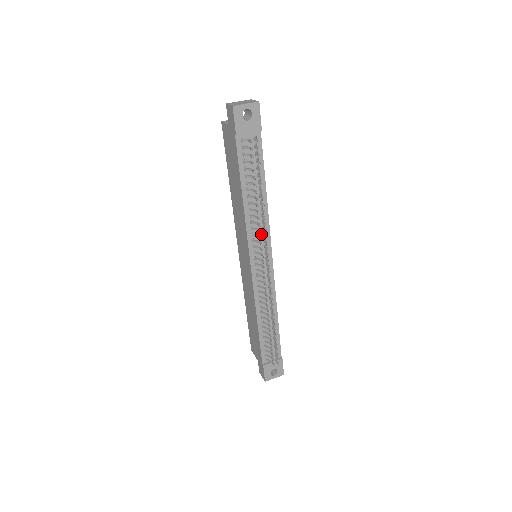
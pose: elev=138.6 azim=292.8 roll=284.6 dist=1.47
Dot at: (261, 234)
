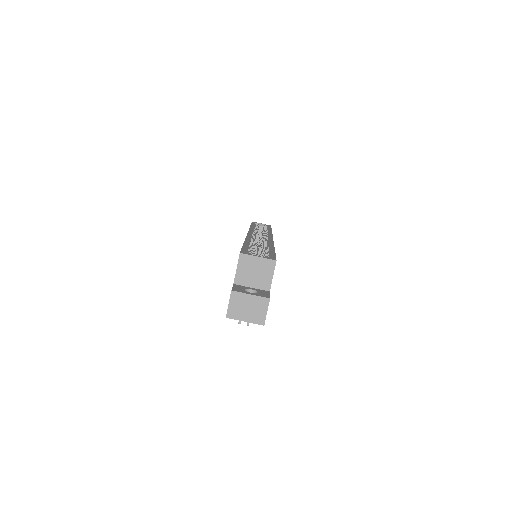
Dot at: occluded
